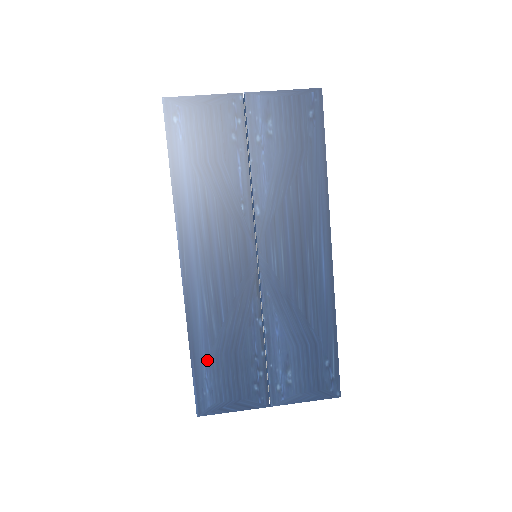
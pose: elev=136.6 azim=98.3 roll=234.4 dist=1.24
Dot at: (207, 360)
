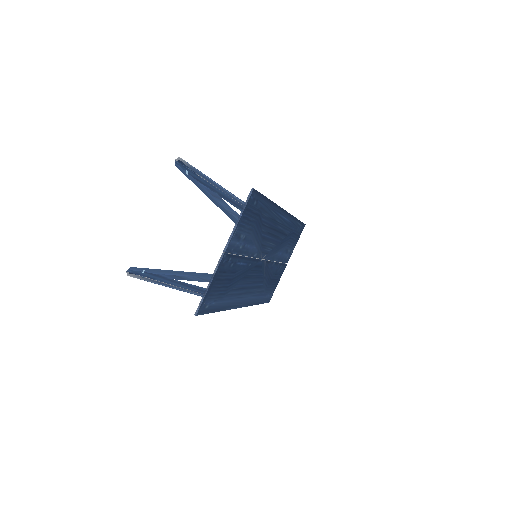
Dot at: (264, 295)
